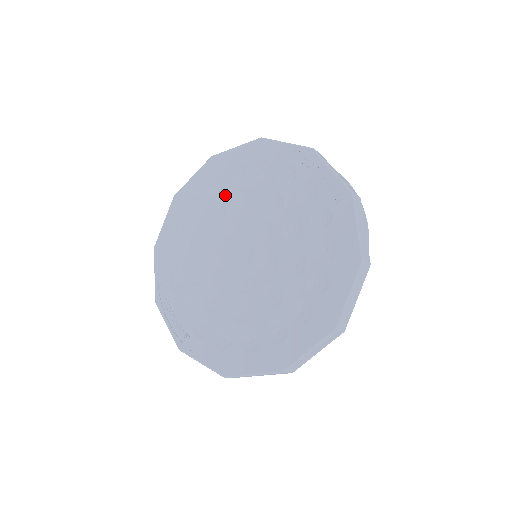
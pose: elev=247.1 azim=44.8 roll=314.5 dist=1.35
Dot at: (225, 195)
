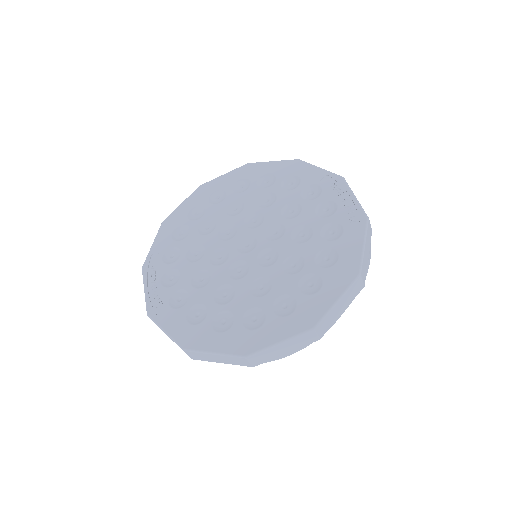
Dot at: (248, 195)
